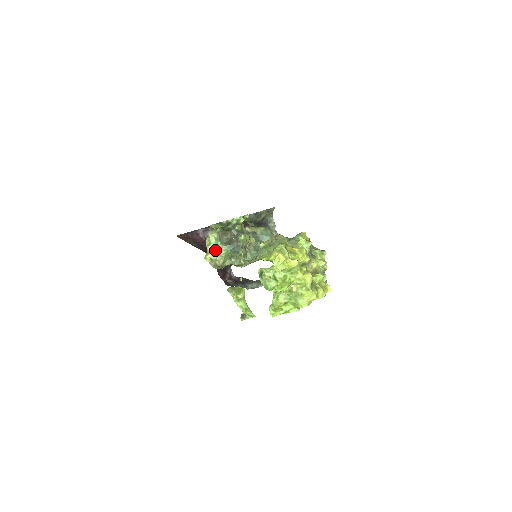
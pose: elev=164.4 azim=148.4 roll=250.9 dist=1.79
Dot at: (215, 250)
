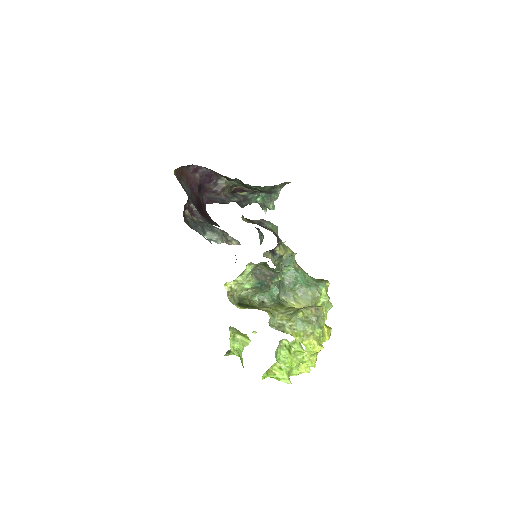
Dot at: (242, 282)
